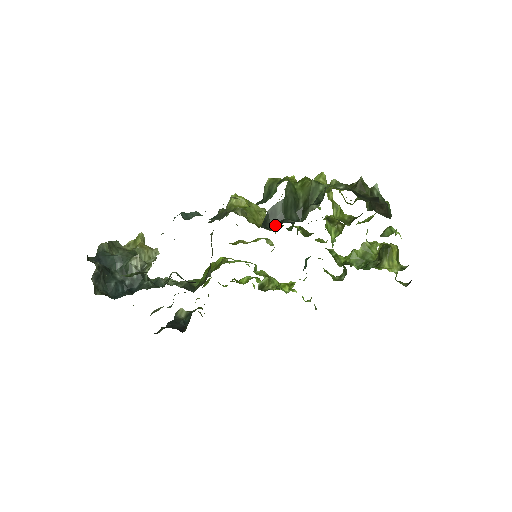
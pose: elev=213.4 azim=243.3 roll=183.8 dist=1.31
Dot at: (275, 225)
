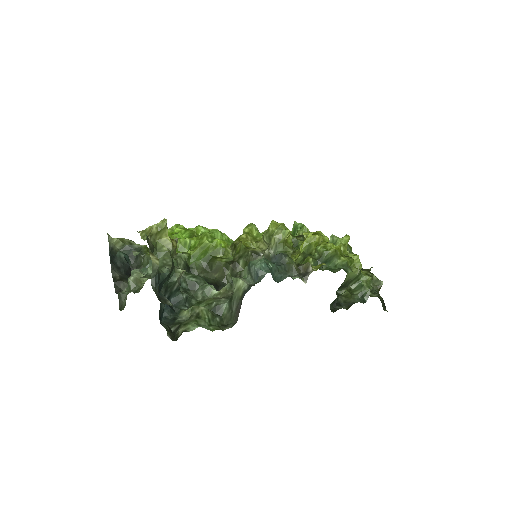
Dot at: (332, 303)
